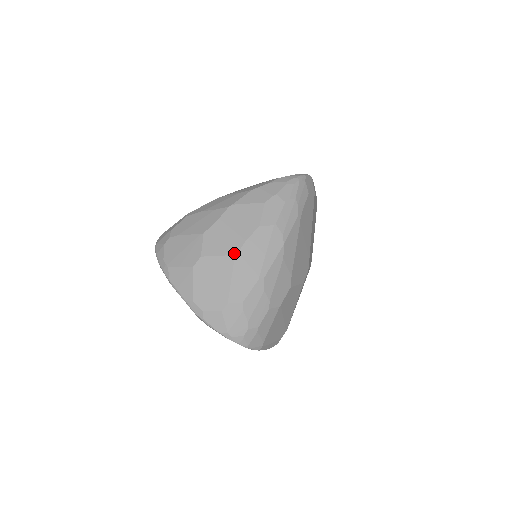
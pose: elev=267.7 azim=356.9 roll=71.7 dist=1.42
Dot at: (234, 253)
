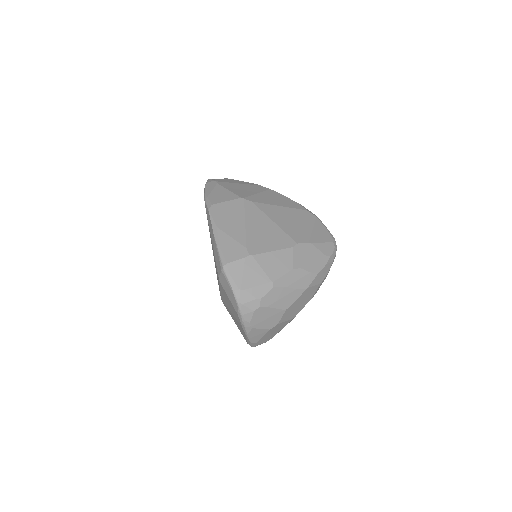
Dot at: (293, 318)
